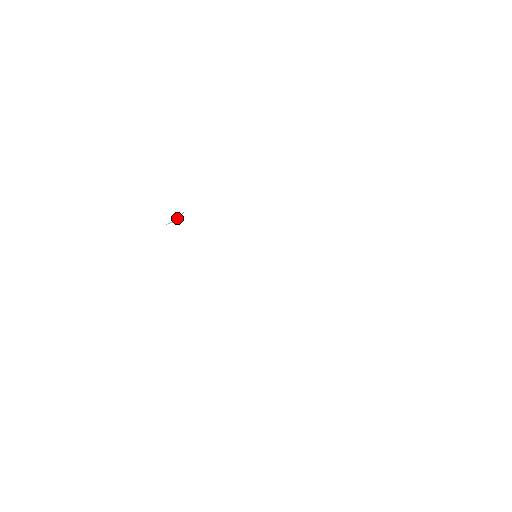
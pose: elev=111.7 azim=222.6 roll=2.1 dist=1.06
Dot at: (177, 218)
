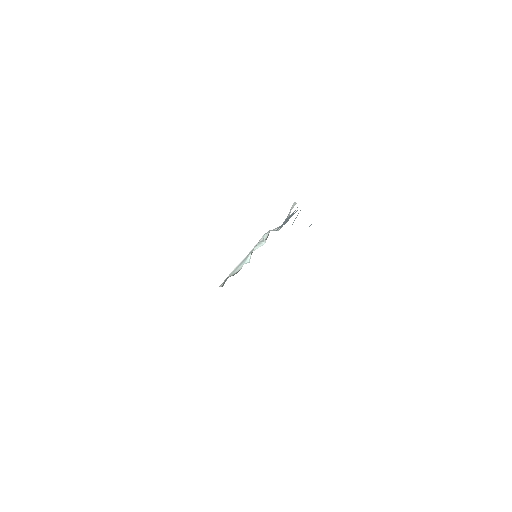
Dot at: (247, 259)
